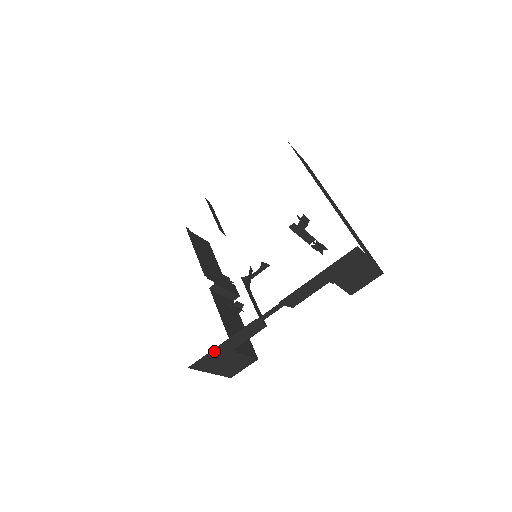
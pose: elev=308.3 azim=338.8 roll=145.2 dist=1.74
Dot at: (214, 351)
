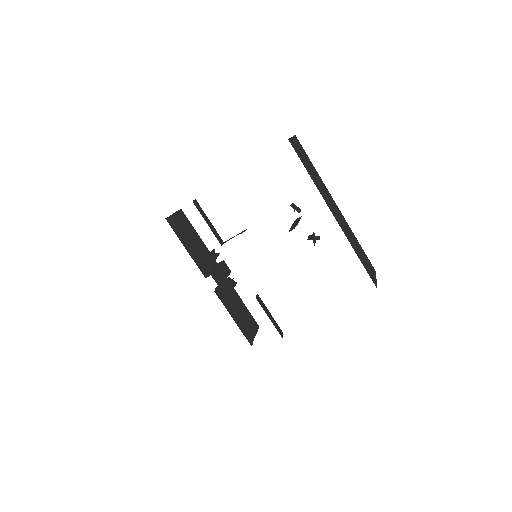
Dot at: occluded
